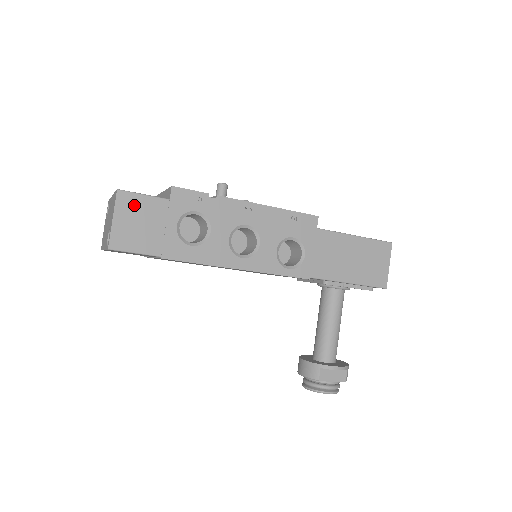
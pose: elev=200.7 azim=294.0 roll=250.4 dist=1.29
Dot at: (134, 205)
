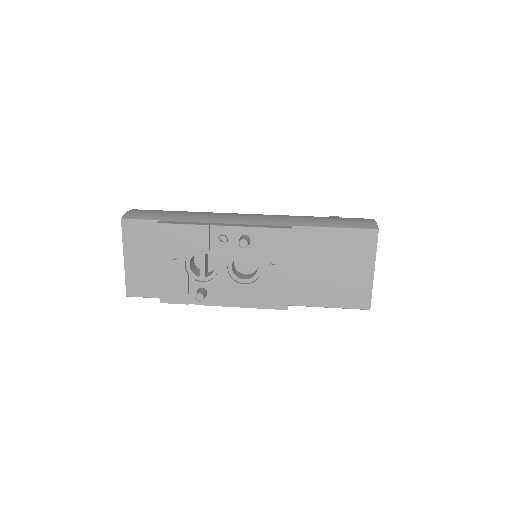
Dot at: occluded
